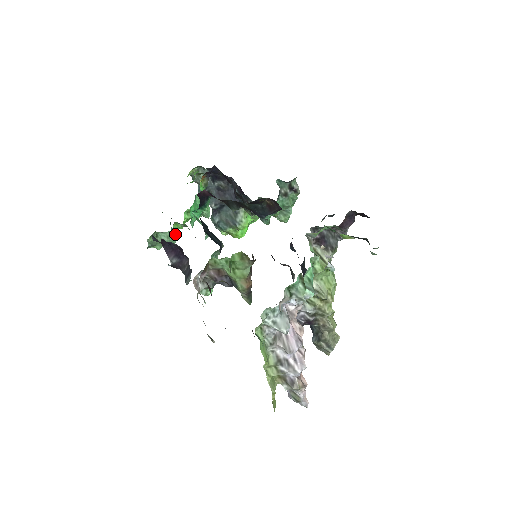
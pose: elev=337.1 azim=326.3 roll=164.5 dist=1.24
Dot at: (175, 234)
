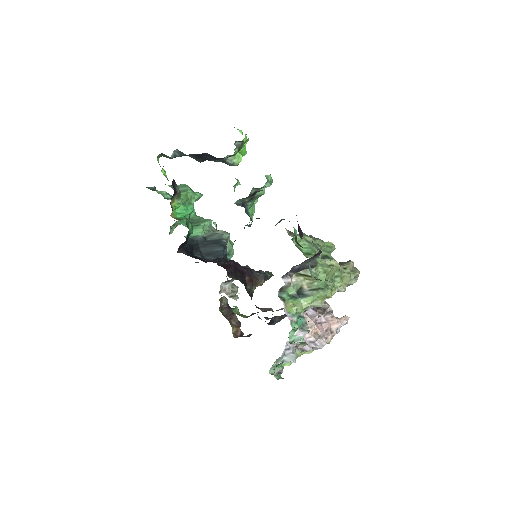
Dot at: occluded
